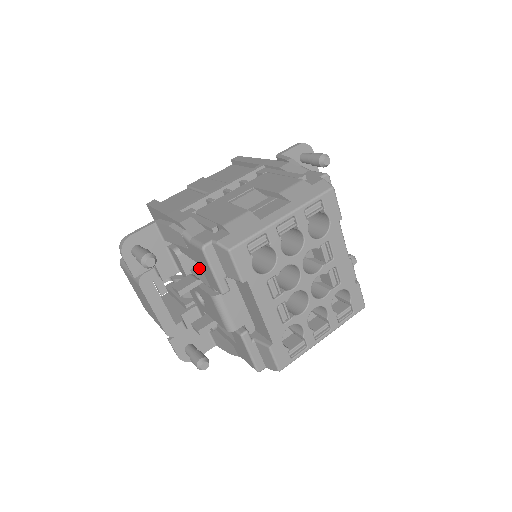
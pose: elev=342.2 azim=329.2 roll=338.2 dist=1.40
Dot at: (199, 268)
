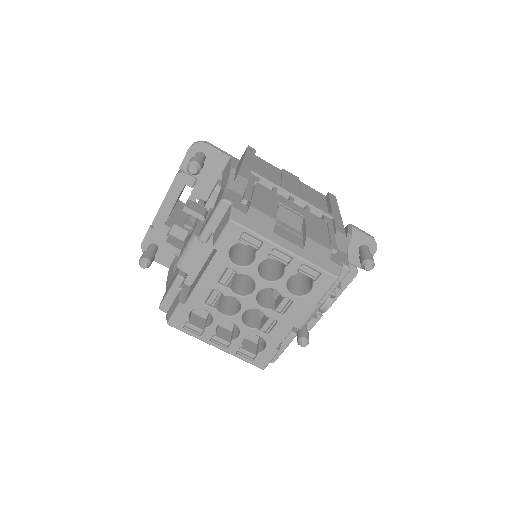
Dot at: occluded
